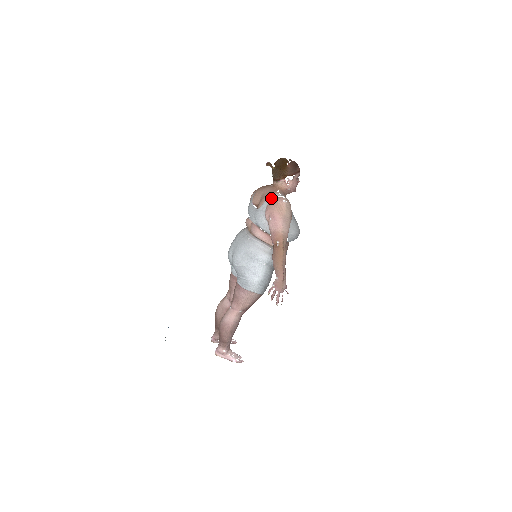
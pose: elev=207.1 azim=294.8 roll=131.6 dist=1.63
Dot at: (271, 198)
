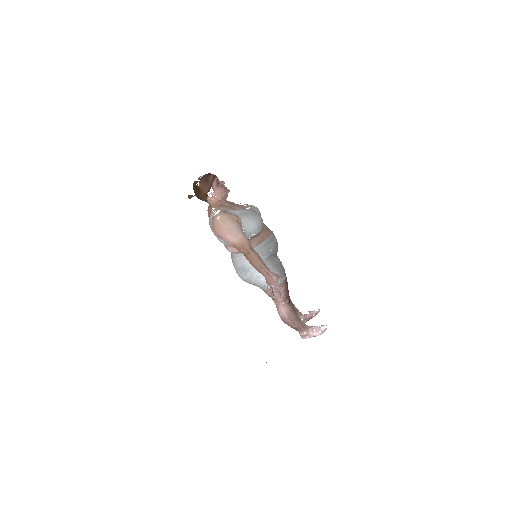
Dot at: (210, 222)
